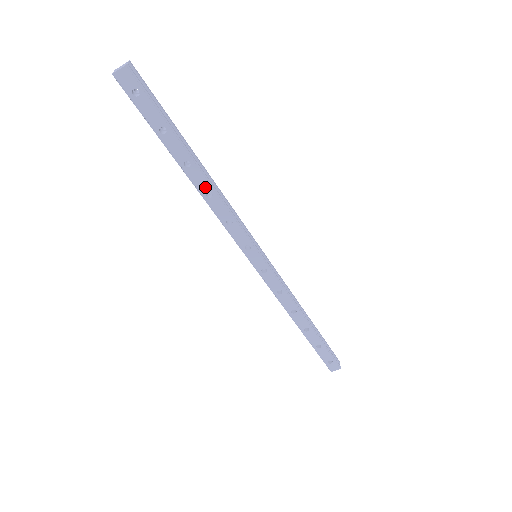
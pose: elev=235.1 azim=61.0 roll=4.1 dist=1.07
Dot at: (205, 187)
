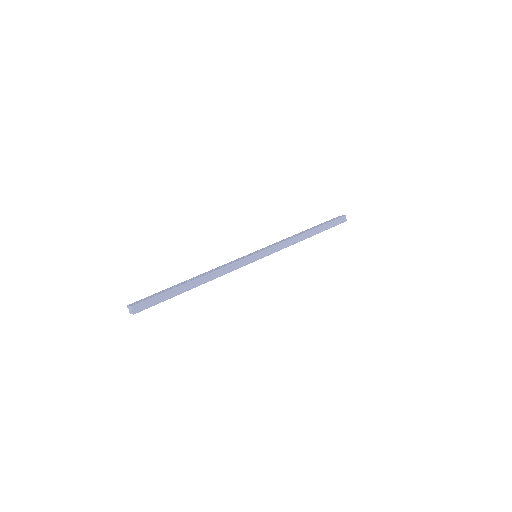
Dot at: (207, 281)
